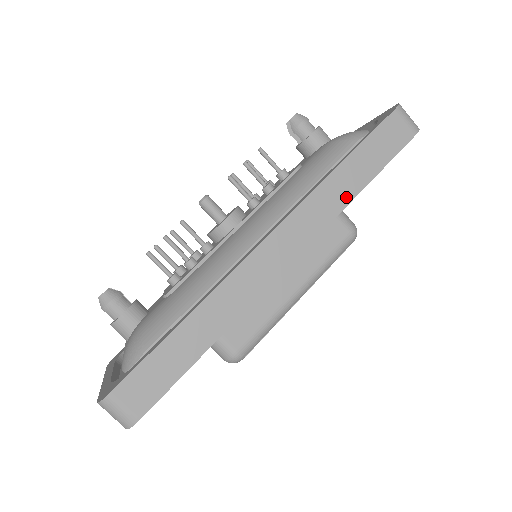
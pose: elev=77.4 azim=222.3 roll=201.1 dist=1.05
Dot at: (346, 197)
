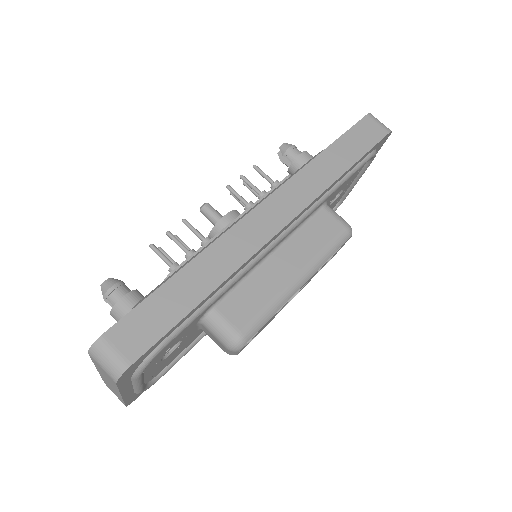
Dot at: (332, 176)
